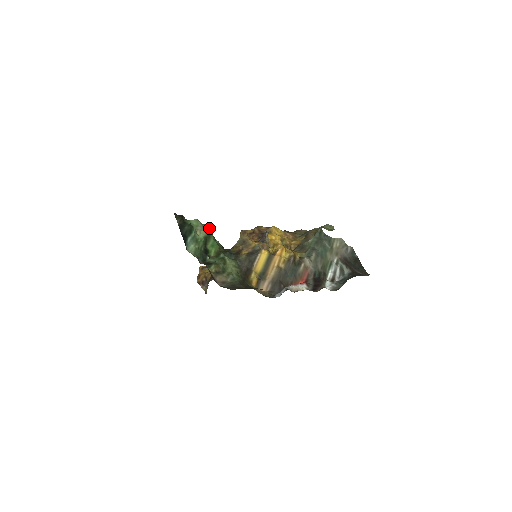
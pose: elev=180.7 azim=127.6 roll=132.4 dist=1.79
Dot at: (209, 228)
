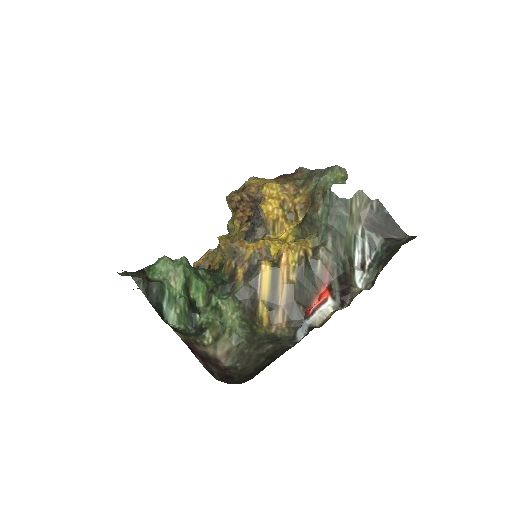
Dot at: (184, 266)
